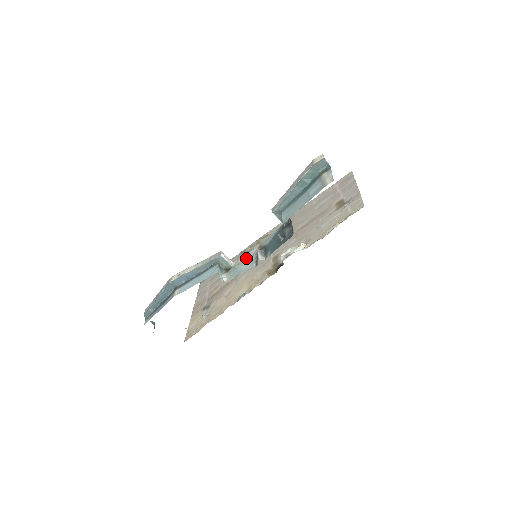
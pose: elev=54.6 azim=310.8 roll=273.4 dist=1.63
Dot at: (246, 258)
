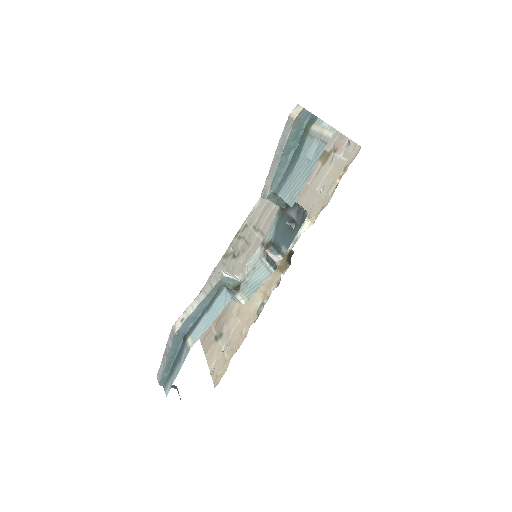
Dot at: (253, 265)
